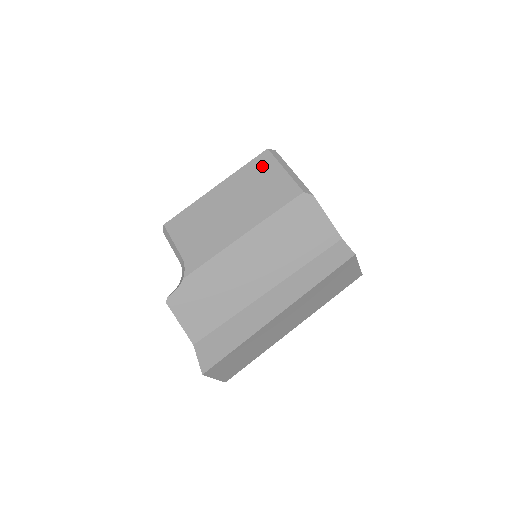
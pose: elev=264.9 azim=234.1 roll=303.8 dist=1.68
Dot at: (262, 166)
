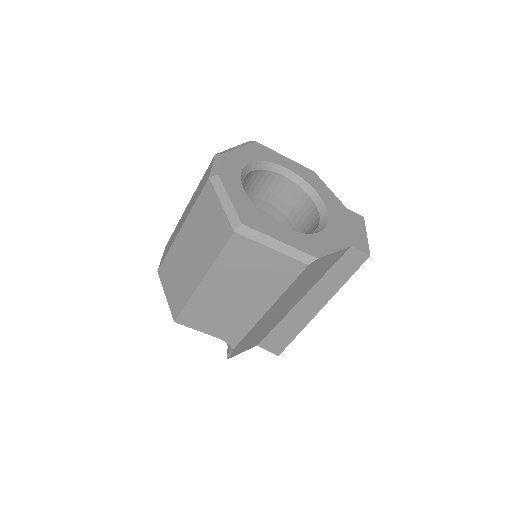
Dot at: (242, 252)
